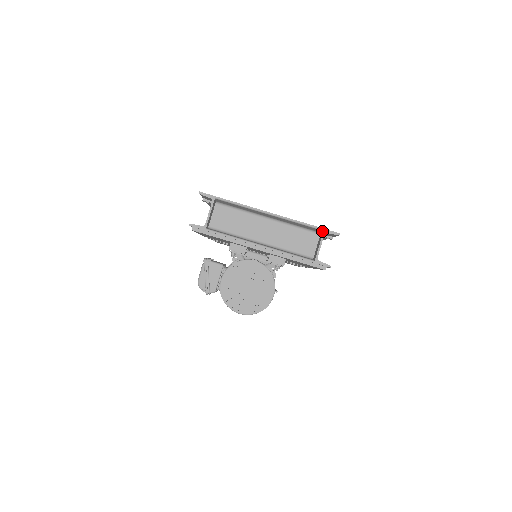
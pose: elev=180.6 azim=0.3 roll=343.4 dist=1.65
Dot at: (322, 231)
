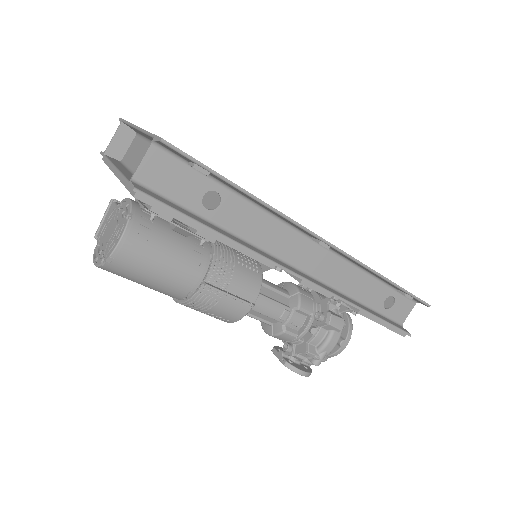
Dot at: occluded
